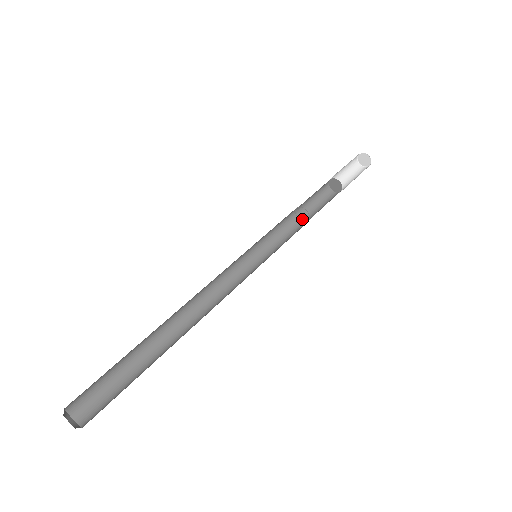
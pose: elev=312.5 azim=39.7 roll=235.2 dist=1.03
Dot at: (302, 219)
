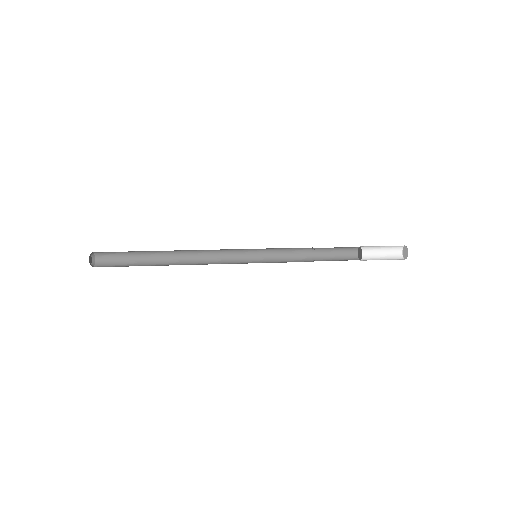
Dot at: occluded
